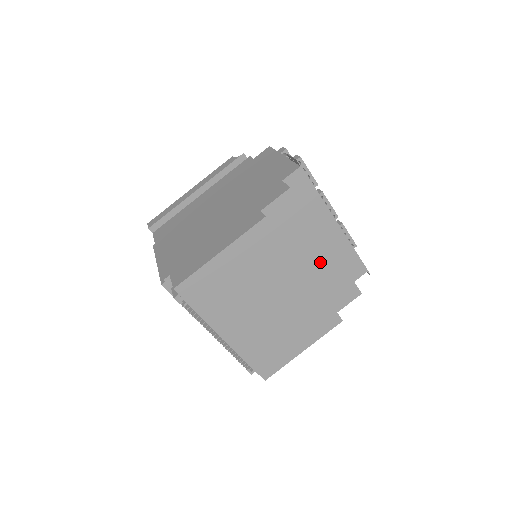
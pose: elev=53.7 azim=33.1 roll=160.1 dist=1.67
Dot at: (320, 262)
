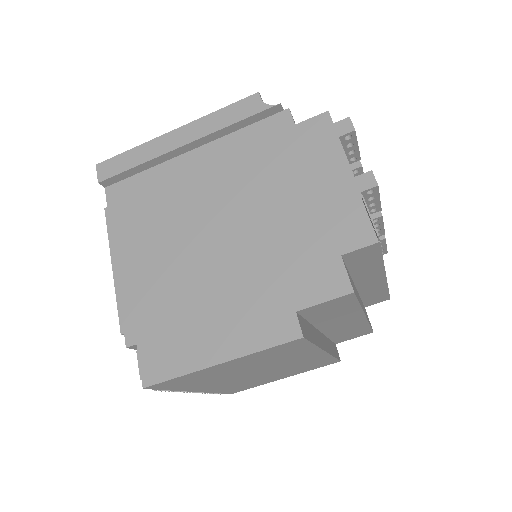
Dot at: (344, 326)
